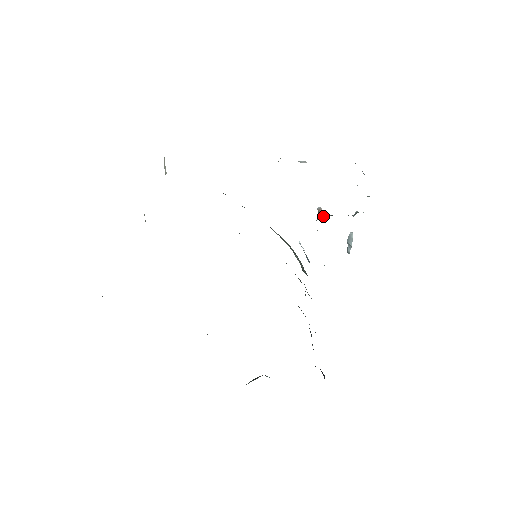
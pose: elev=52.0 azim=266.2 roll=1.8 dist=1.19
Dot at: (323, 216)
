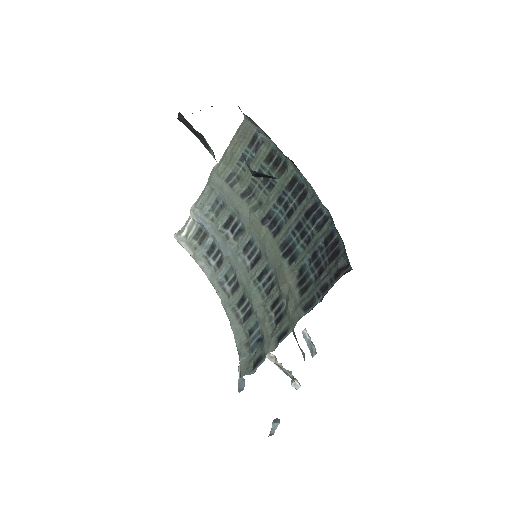
Dot at: occluded
